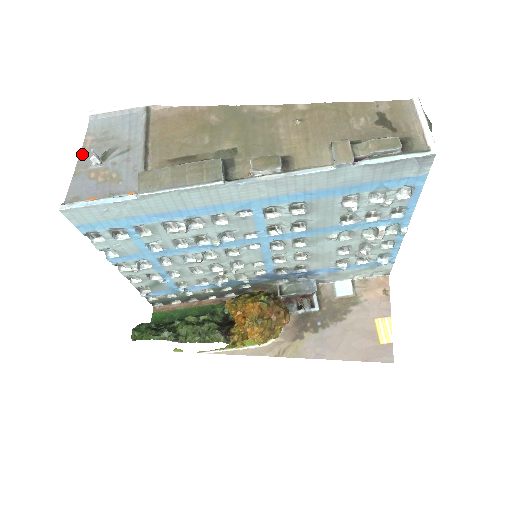
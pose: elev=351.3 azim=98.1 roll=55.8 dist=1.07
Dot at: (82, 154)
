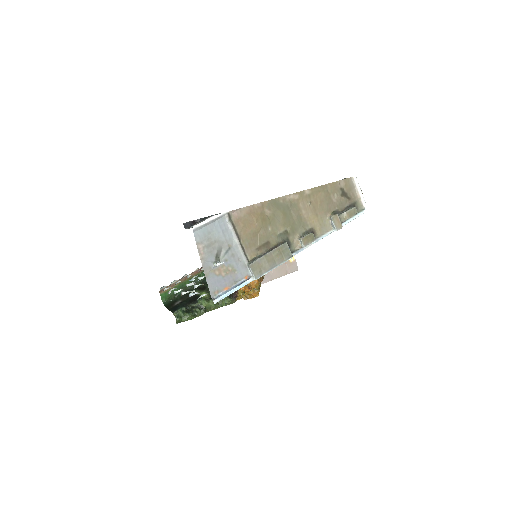
Dot at: (202, 260)
